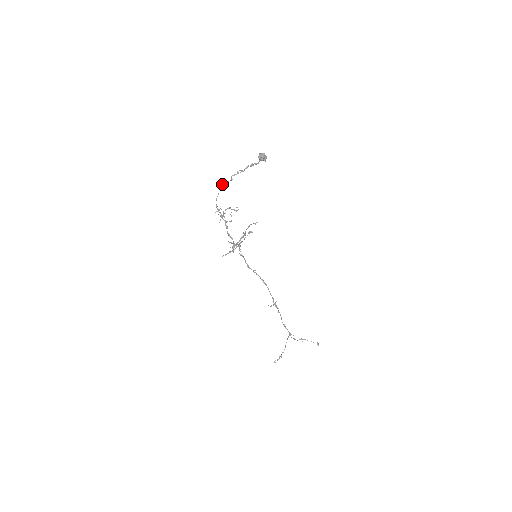
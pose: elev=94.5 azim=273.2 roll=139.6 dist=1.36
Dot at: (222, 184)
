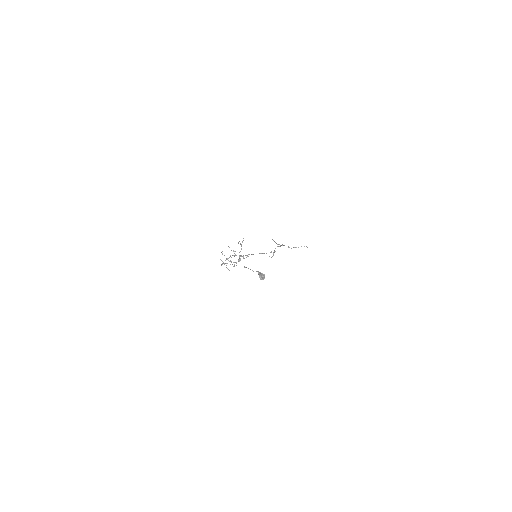
Dot at: occluded
